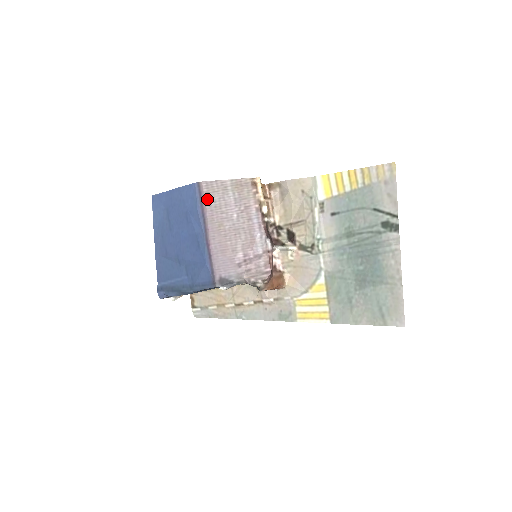
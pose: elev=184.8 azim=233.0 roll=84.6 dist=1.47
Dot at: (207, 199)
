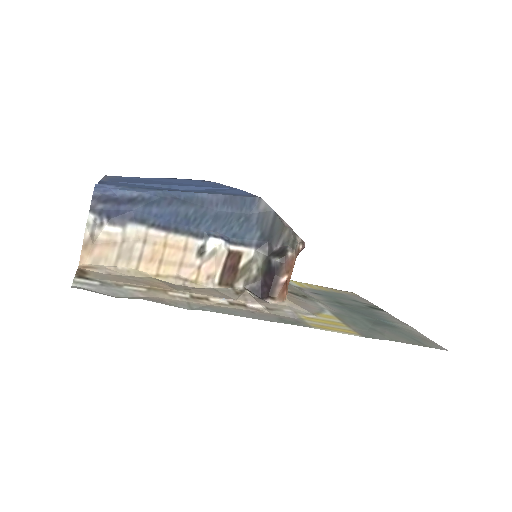
Dot at: occluded
